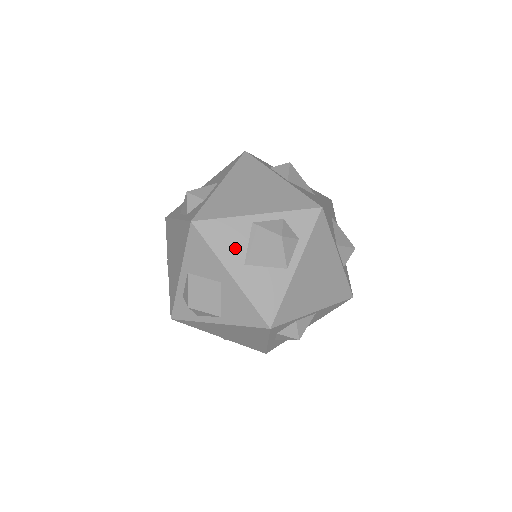
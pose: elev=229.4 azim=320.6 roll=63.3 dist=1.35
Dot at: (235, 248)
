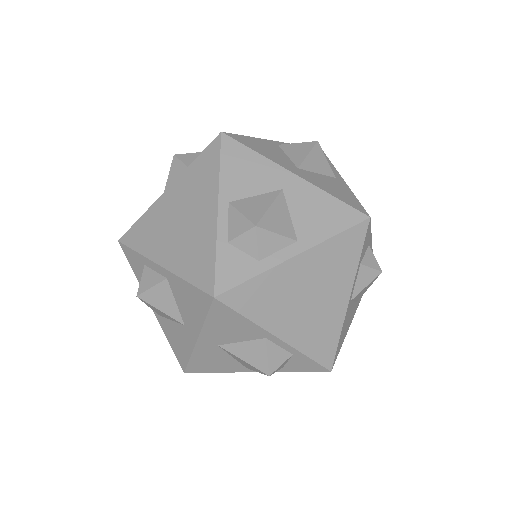
Dot at: (226, 335)
